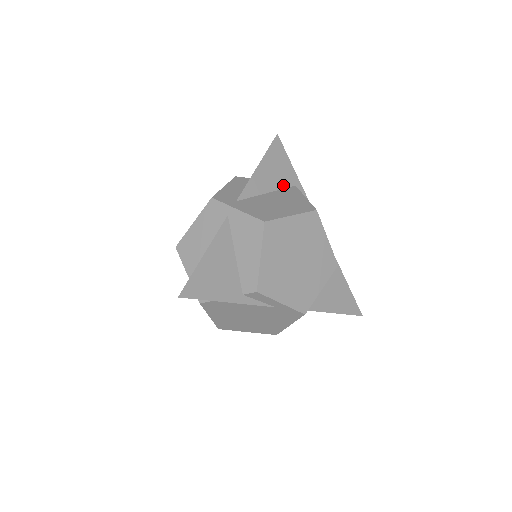
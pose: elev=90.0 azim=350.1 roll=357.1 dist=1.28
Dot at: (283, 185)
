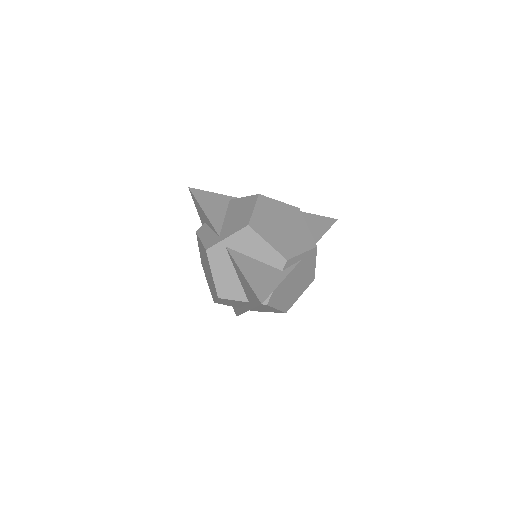
Dot at: (225, 206)
